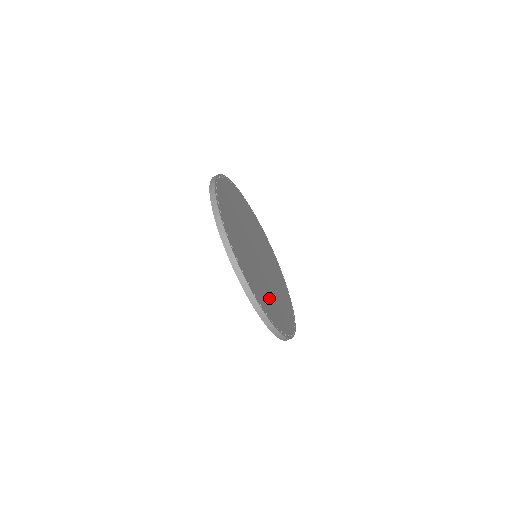
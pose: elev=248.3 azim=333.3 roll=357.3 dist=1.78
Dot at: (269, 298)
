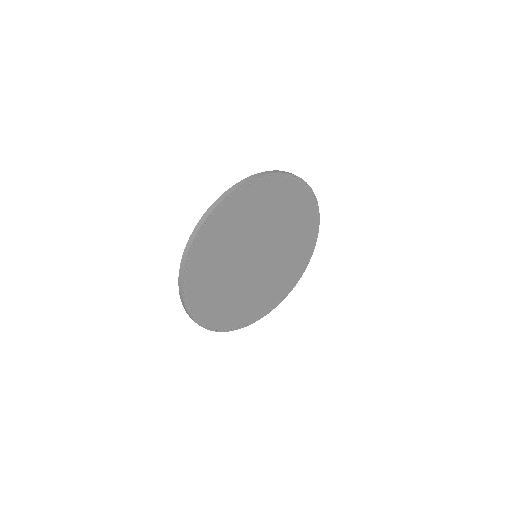
Dot at: (227, 301)
